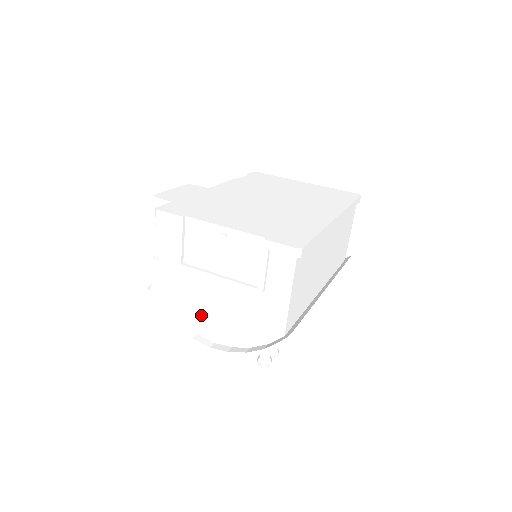
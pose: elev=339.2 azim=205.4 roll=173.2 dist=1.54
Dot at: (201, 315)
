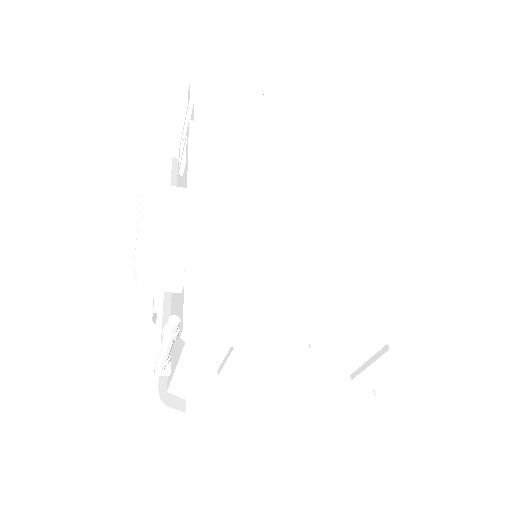
Dot at: (243, 399)
